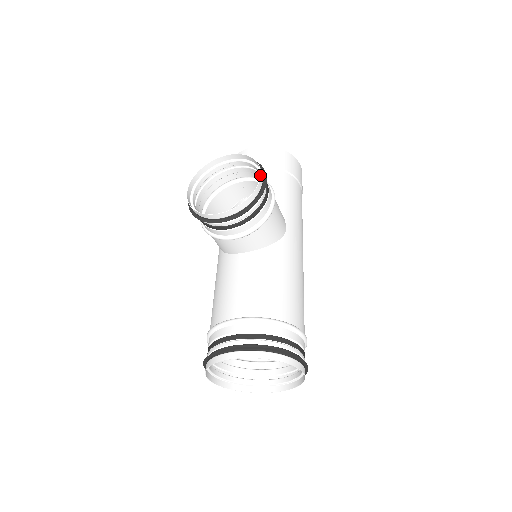
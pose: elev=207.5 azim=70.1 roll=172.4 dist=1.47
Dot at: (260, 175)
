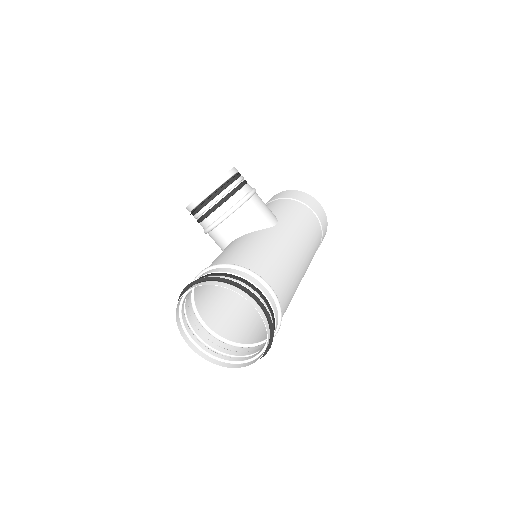
Dot at: (231, 169)
